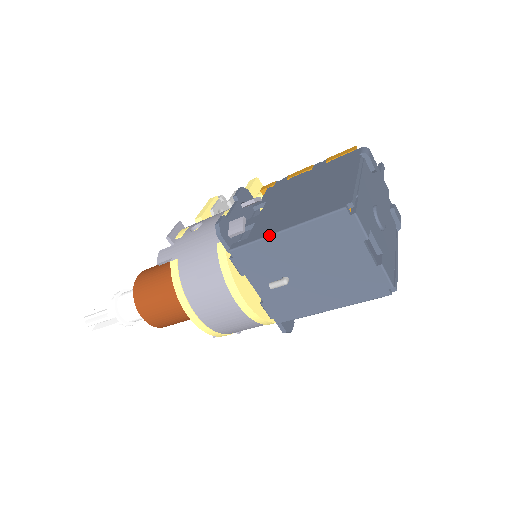
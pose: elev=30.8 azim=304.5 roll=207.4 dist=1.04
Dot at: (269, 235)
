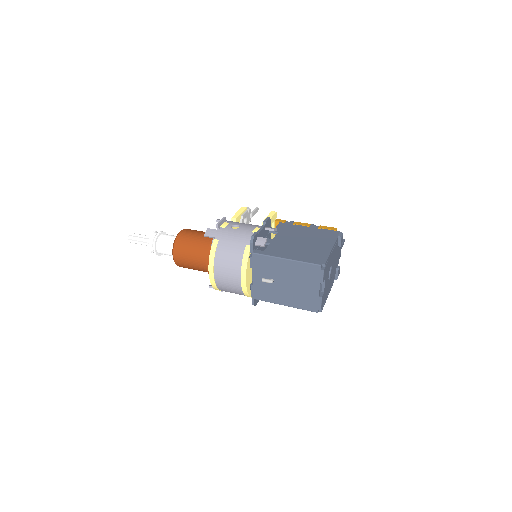
Dot at: (277, 257)
